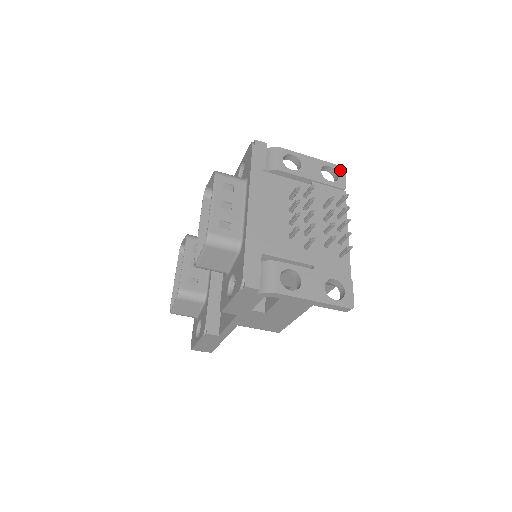
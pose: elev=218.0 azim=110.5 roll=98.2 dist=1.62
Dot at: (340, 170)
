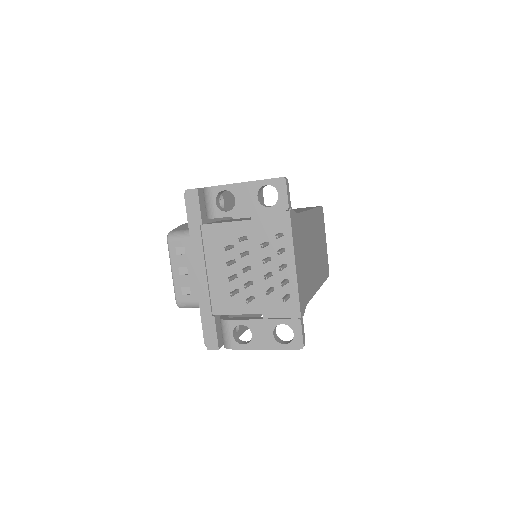
Dot at: (280, 184)
